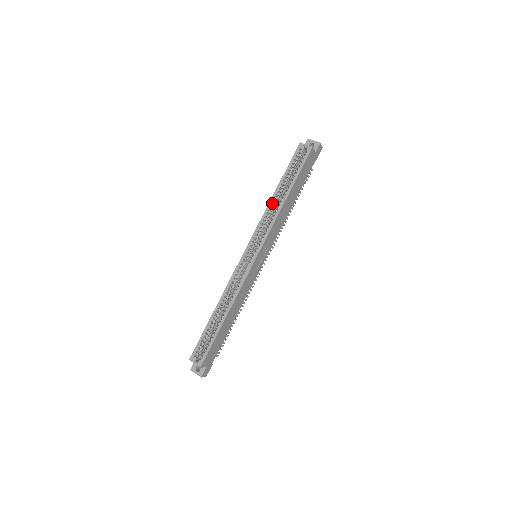
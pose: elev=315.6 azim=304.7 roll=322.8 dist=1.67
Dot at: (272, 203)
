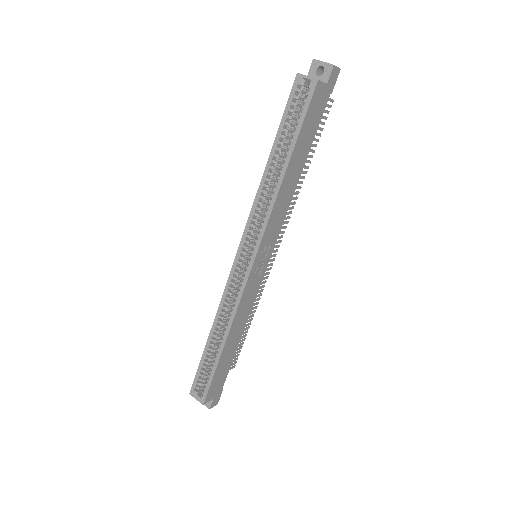
Dot at: (265, 182)
